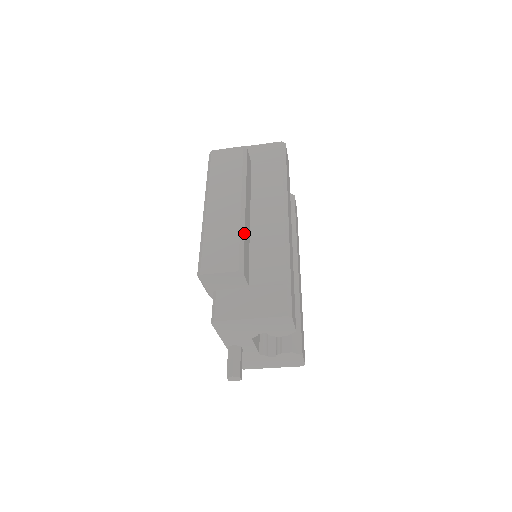
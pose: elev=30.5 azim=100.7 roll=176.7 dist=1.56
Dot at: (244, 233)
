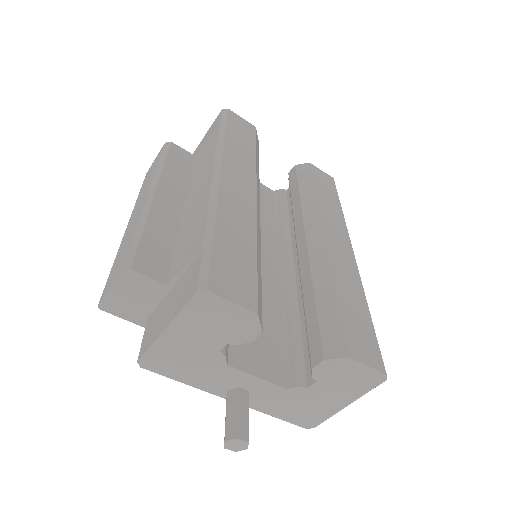
Dot at: (144, 223)
